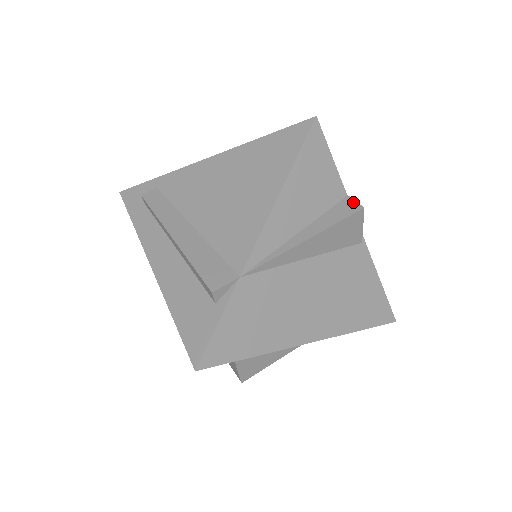
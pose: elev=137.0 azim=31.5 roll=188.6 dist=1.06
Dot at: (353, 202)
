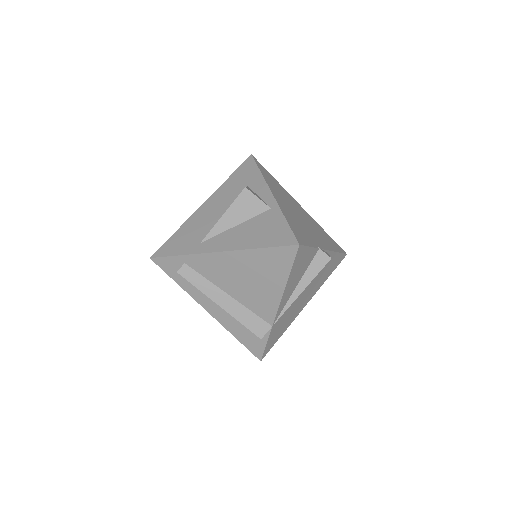
Dot at: (324, 254)
